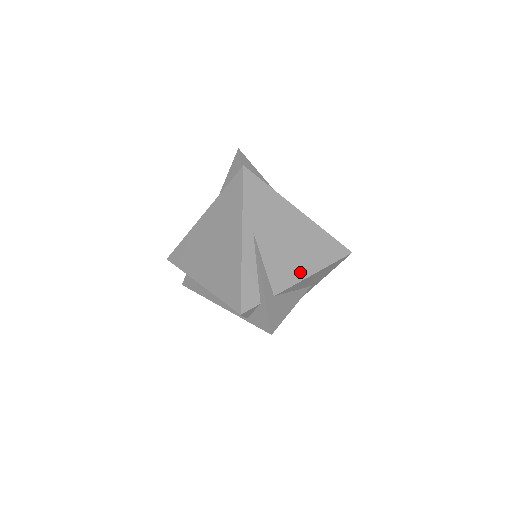
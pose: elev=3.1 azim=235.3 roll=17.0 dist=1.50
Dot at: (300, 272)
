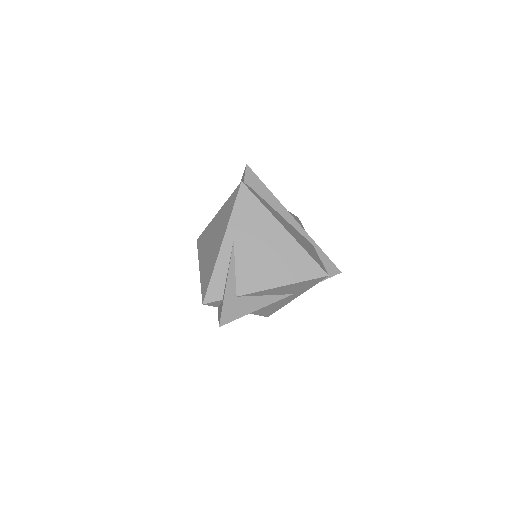
Dot at: (268, 282)
